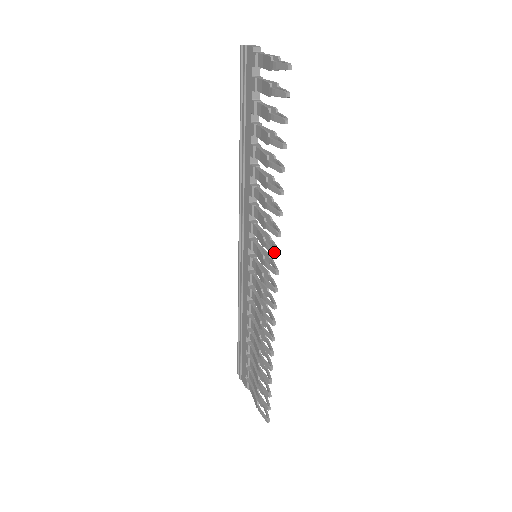
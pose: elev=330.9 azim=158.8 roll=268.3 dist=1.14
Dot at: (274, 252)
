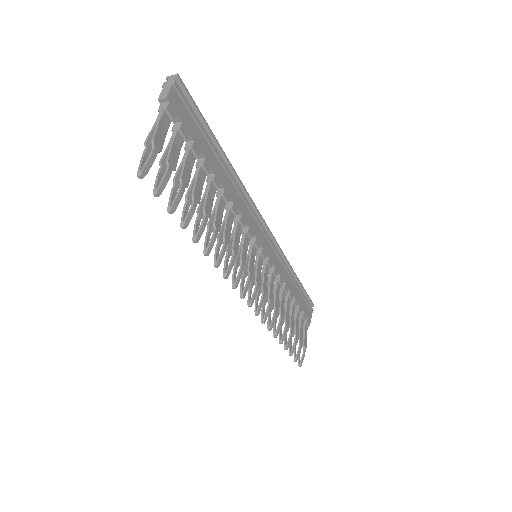
Dot at: (232, 283)
